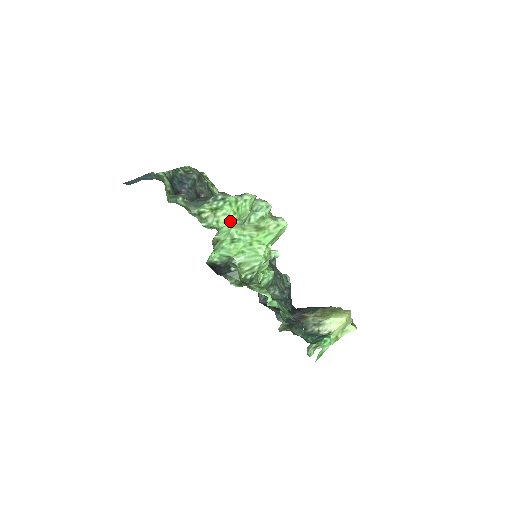
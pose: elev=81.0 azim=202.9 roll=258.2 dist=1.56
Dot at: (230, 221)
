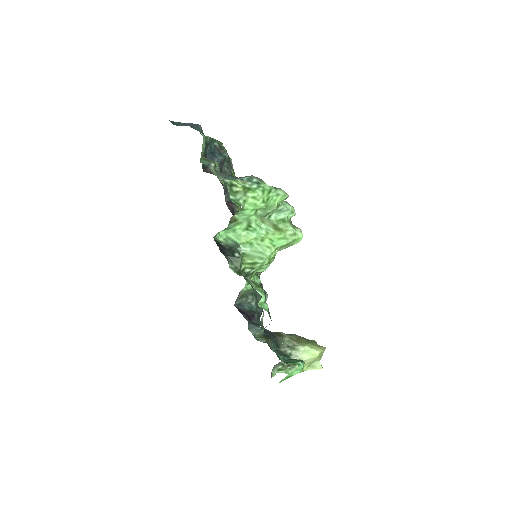
Dot at: (256, 207)
